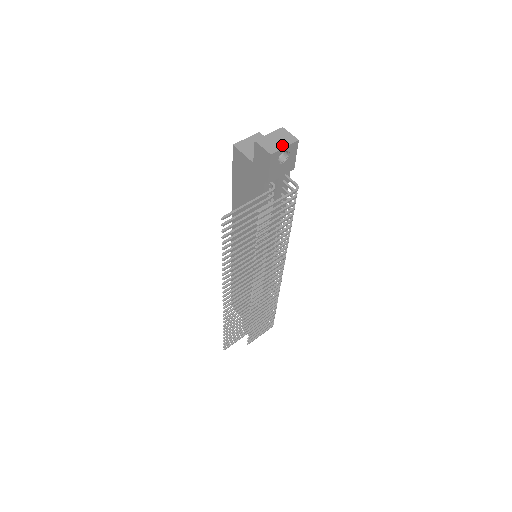
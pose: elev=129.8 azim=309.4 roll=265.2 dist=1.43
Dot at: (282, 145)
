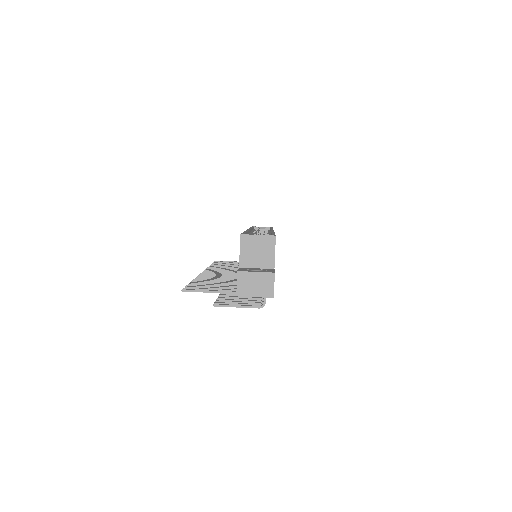
Dot at: (254, 293)
